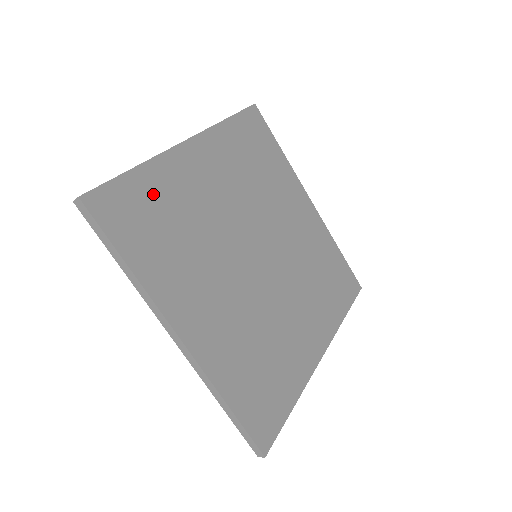
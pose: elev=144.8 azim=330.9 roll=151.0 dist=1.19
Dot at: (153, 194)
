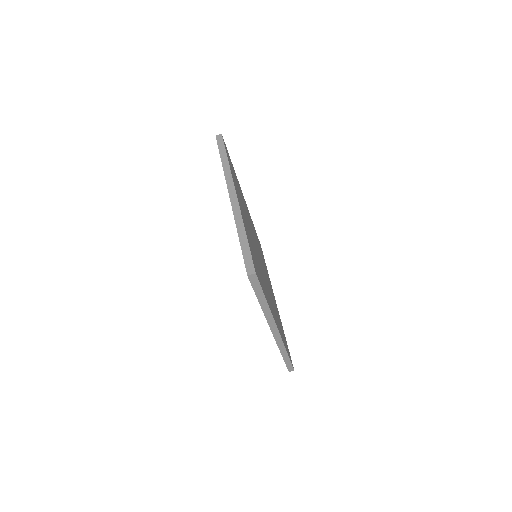
Dot at: (251, 247)
